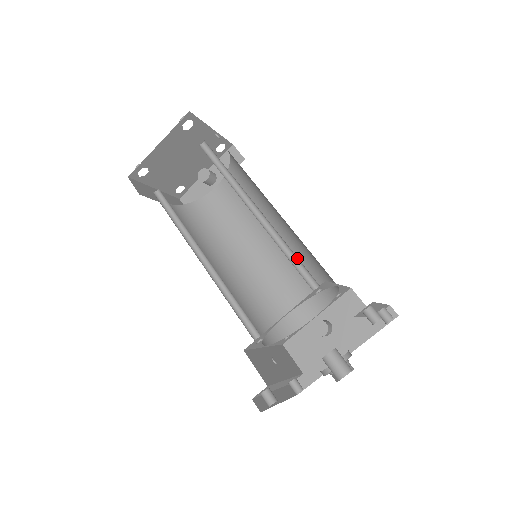
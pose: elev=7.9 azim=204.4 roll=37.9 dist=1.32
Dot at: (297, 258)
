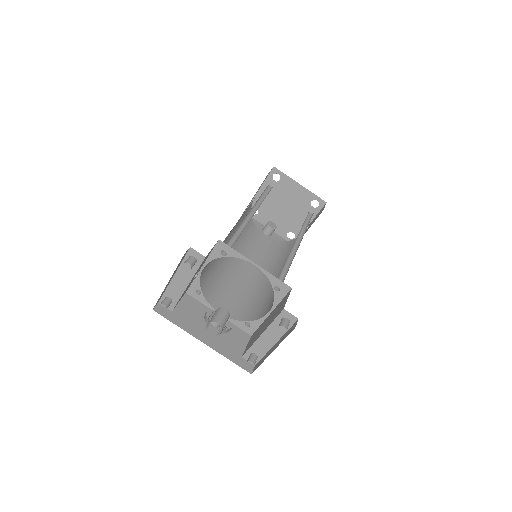
Dot at: (286, 273)
